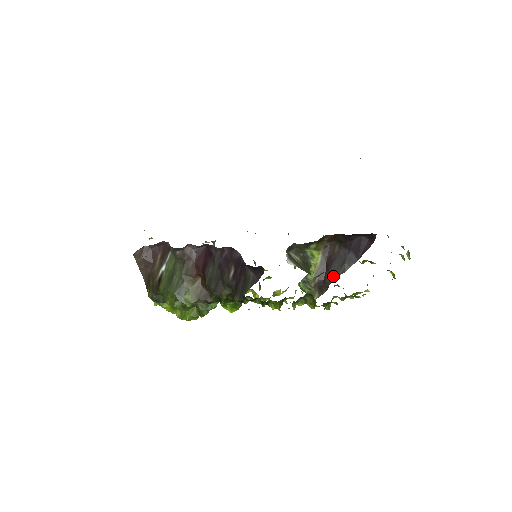
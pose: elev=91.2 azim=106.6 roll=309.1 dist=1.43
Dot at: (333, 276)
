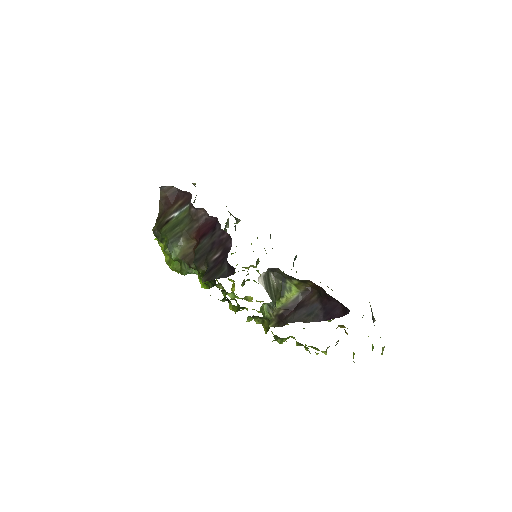
Dot at: (295, 319)
